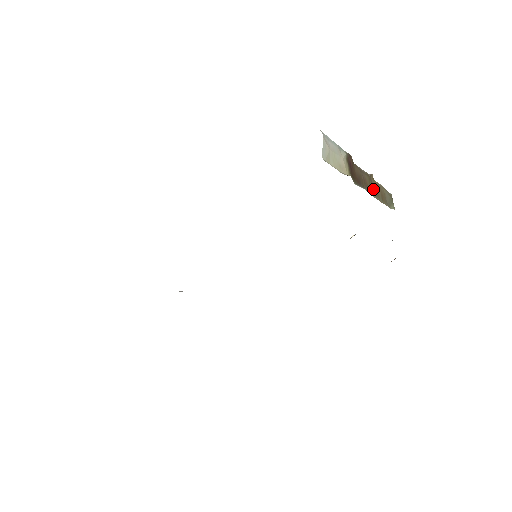
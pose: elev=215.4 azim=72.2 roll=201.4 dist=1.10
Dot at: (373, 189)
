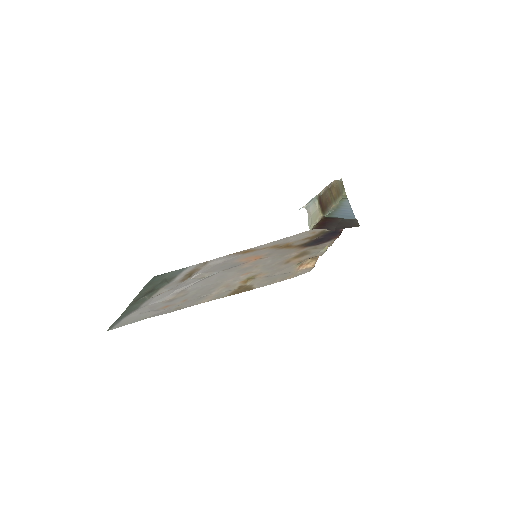
Dot at: (333, 197)
